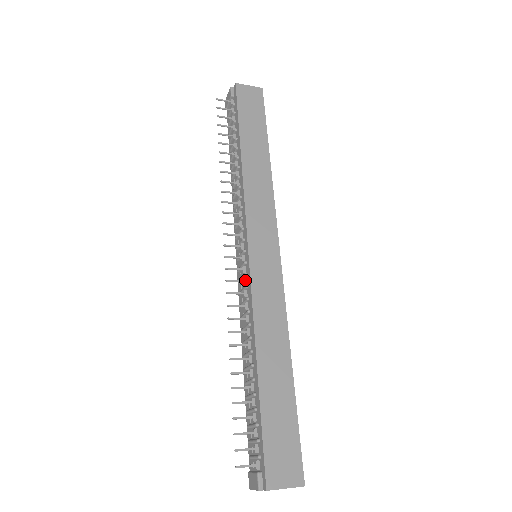
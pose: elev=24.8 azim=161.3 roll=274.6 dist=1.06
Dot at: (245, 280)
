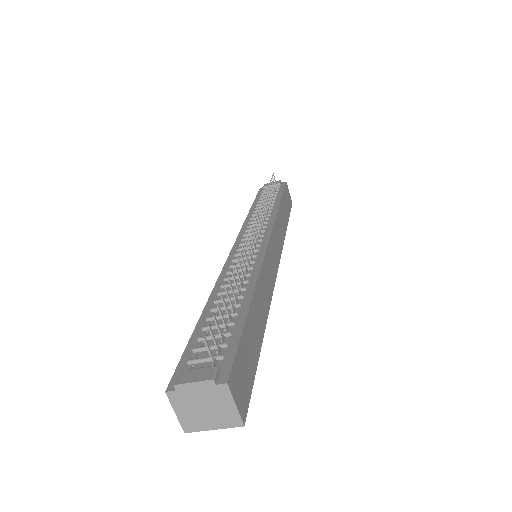
Dot at: (254, 253)
